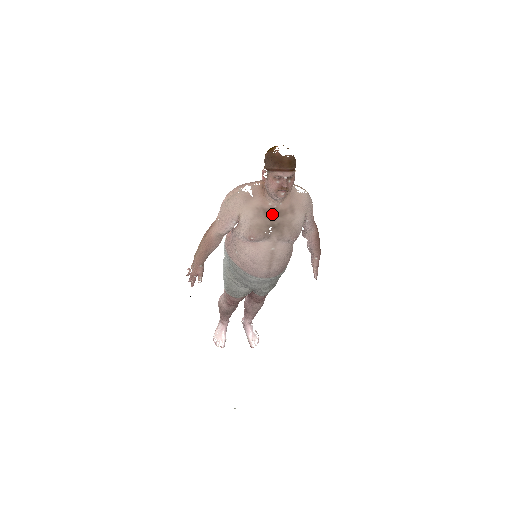
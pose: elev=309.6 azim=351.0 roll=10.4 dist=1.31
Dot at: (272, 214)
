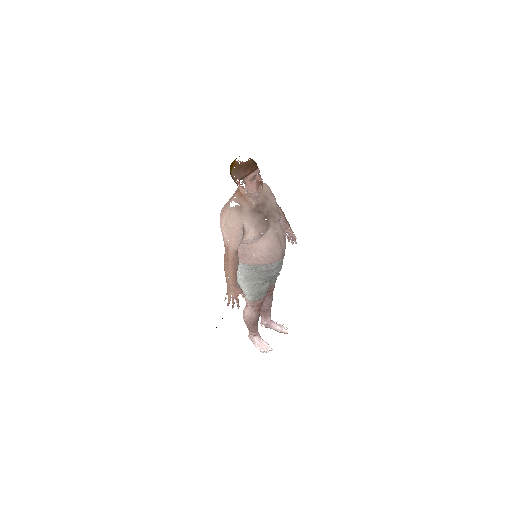
Dot at: (259, 209)
